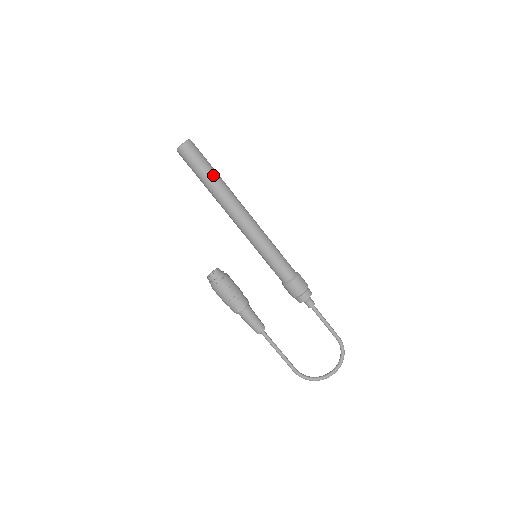
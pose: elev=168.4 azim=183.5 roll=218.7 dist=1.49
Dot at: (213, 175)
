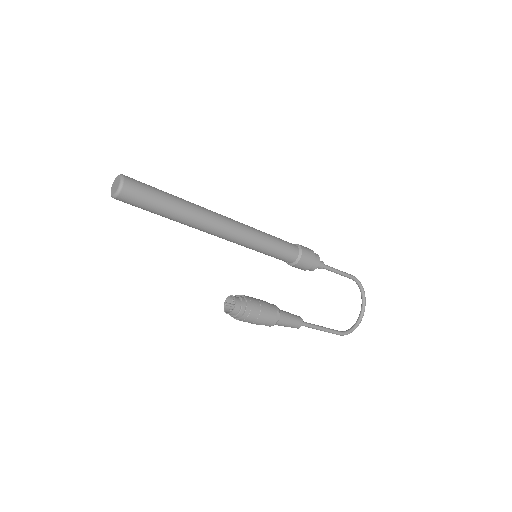
Dot at: (174, 199)
